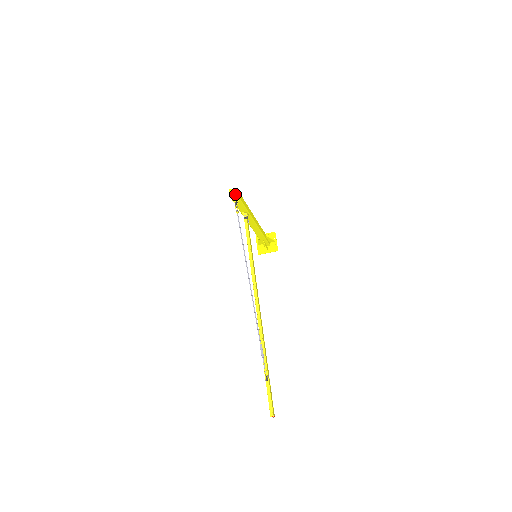
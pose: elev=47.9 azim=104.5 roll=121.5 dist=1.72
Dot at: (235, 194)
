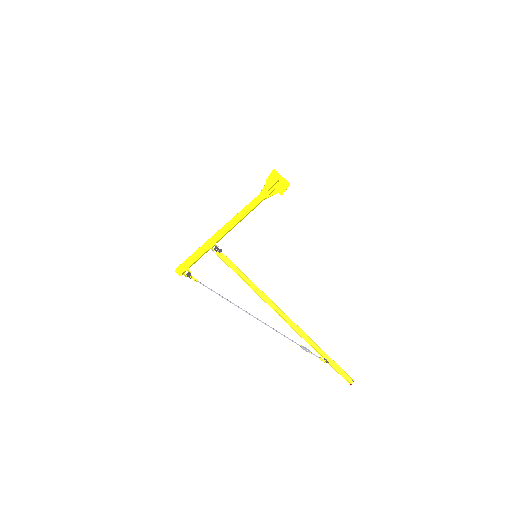
Dot at: (180, 274)
